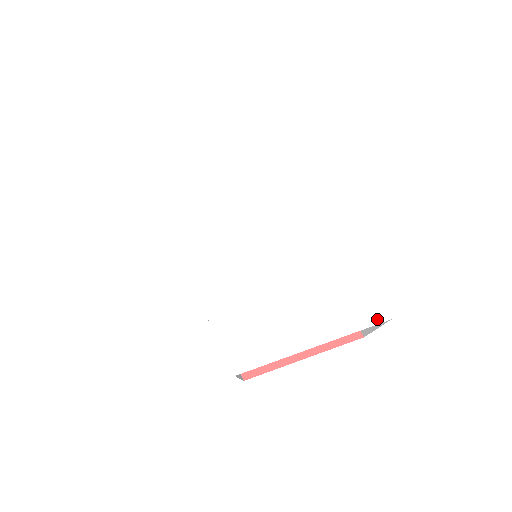
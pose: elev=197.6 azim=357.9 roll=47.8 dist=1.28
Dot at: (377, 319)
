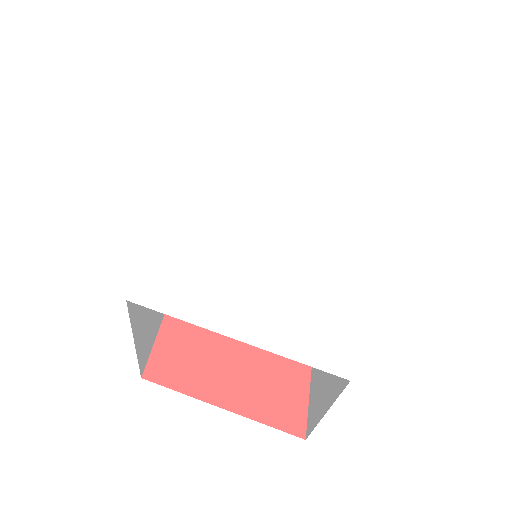
Dot at: (333, 367)
